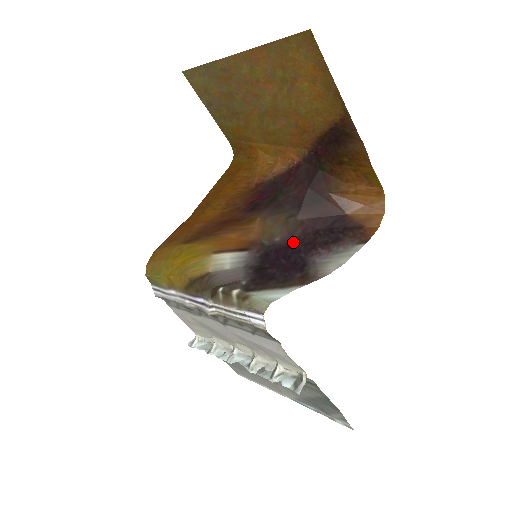
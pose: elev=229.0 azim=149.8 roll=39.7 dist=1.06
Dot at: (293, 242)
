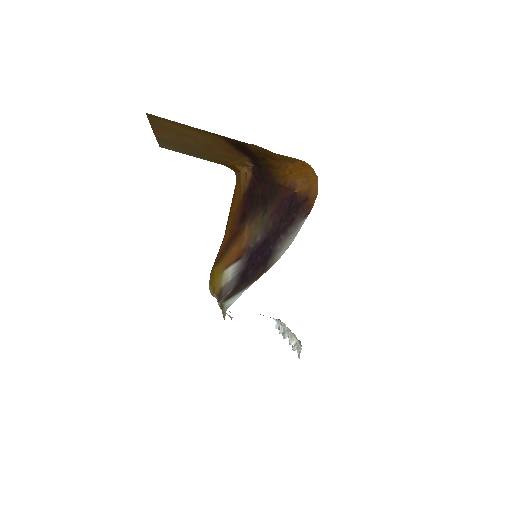
Dot at: (267, 237)
